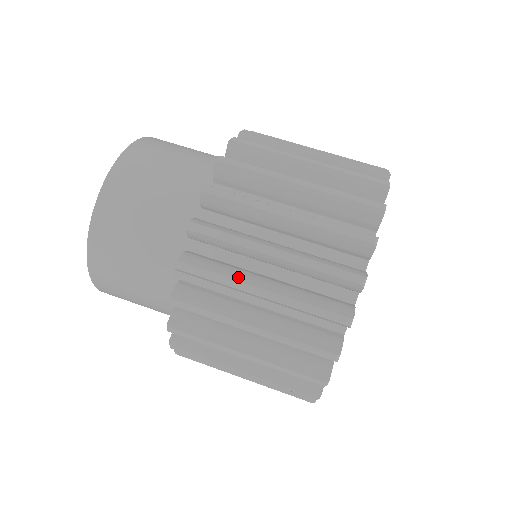
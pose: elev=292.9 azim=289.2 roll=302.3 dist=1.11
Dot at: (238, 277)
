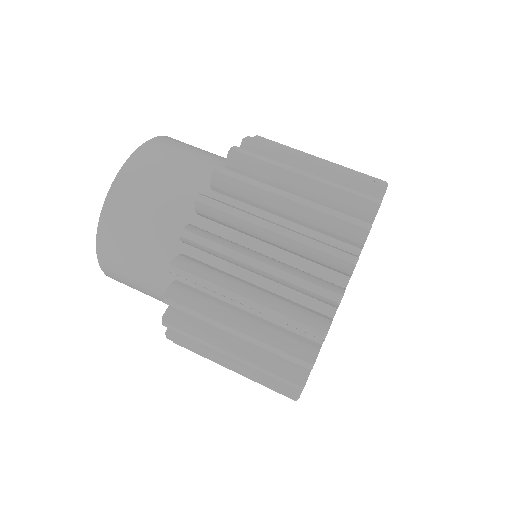
Dot at: (211, 353)
